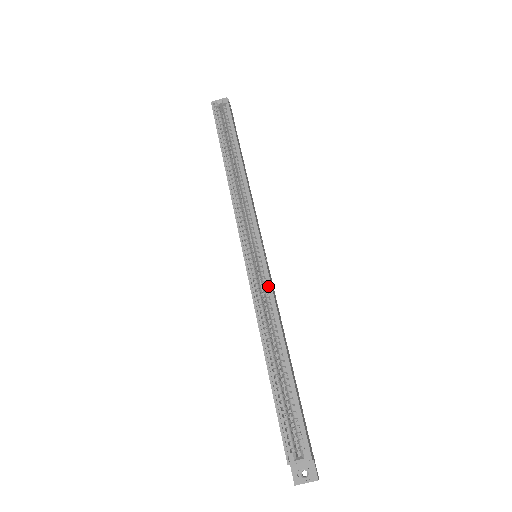
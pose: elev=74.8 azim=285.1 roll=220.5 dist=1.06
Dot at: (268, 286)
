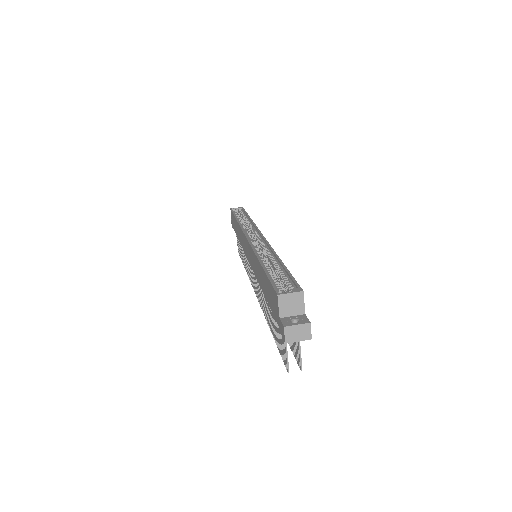
Dot at: (266, 245)
